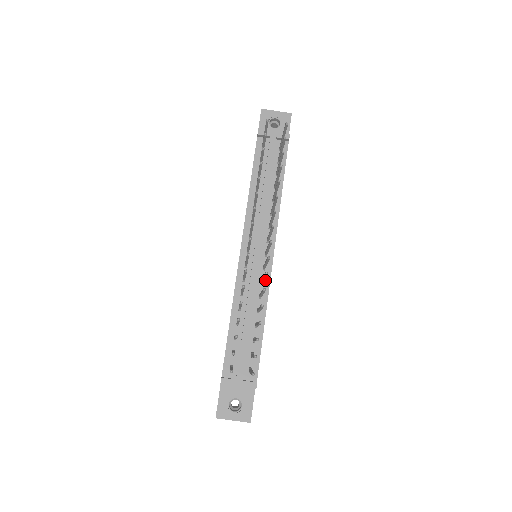
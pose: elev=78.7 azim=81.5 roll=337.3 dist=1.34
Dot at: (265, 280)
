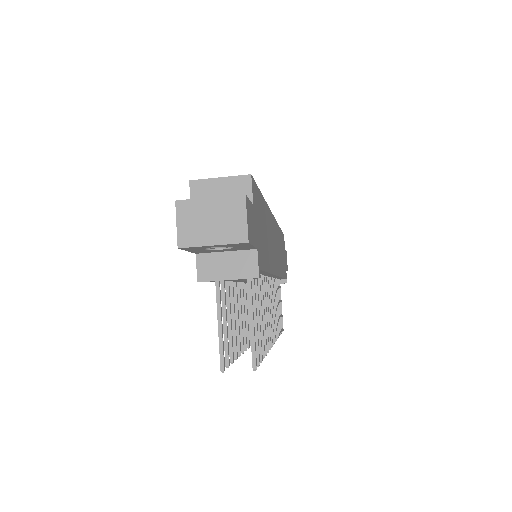
Dot at: (274, 277)
